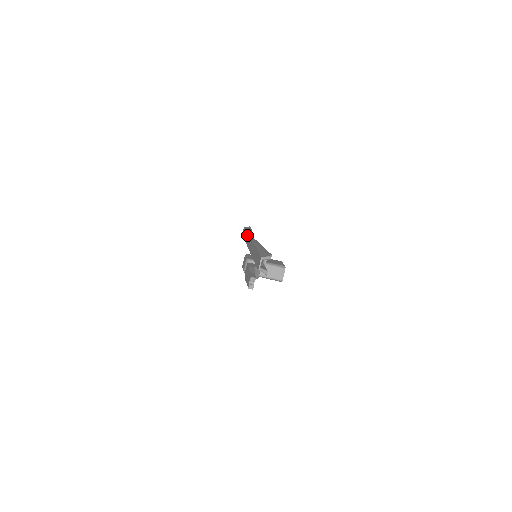
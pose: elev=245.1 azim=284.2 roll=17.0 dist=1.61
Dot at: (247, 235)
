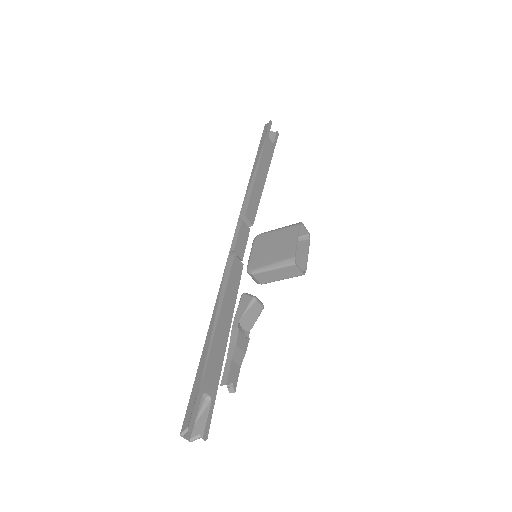
Dot at: occluded
